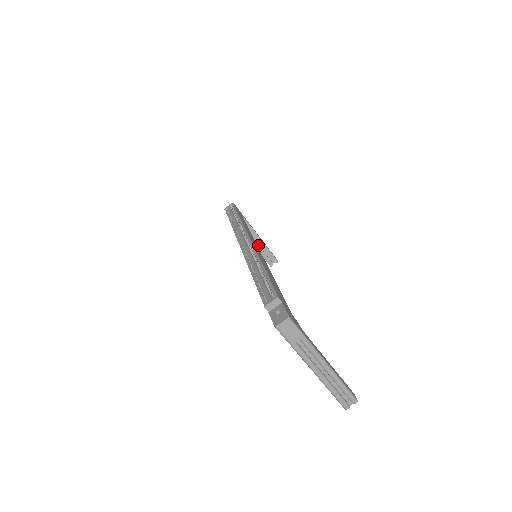
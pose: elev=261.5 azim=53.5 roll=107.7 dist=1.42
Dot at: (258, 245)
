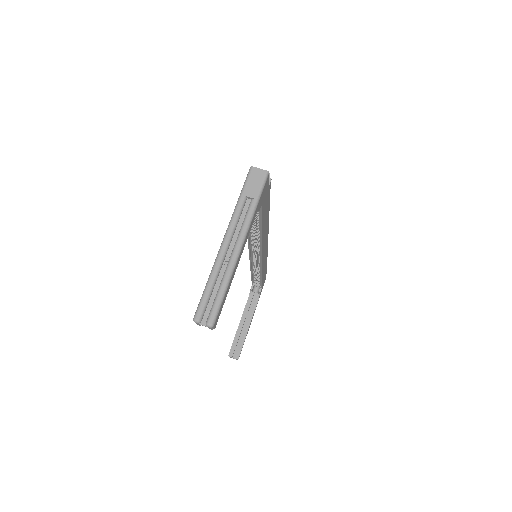
Dot at: (242, 327)
